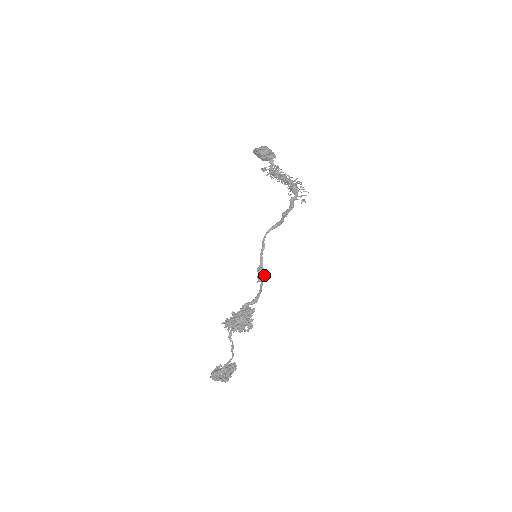
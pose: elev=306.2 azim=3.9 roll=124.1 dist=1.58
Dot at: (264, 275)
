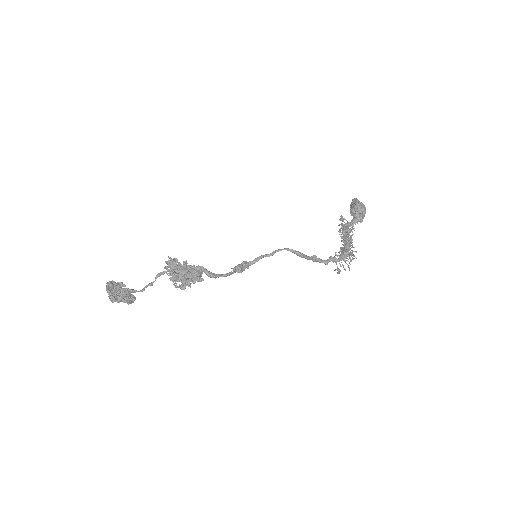
Dot at: (243, 270)
